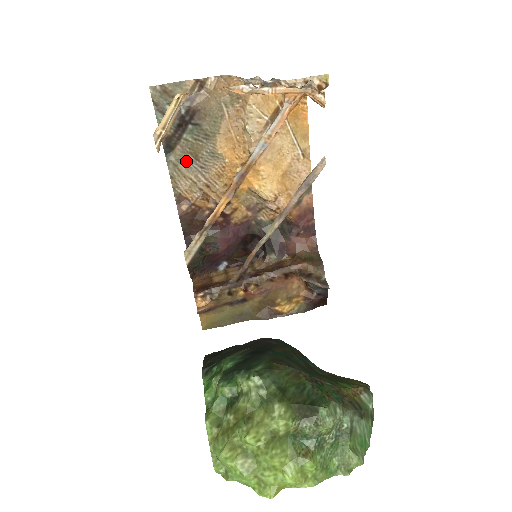
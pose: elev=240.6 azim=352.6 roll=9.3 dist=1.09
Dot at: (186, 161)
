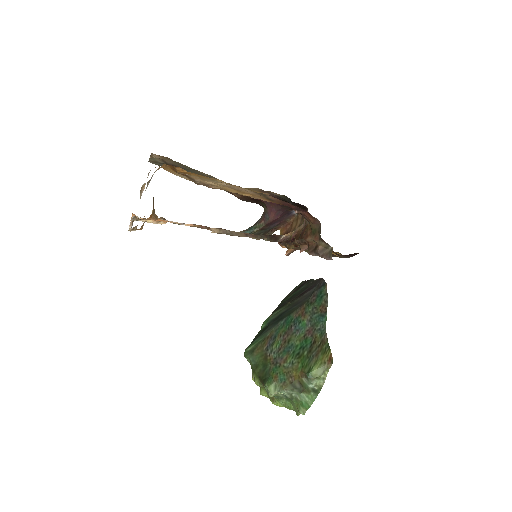
Dot at: occluded
